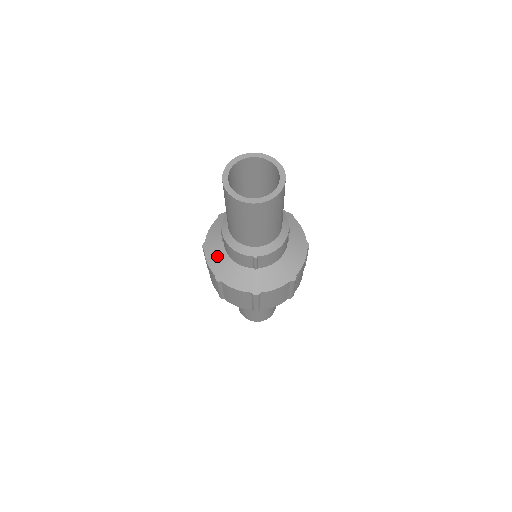
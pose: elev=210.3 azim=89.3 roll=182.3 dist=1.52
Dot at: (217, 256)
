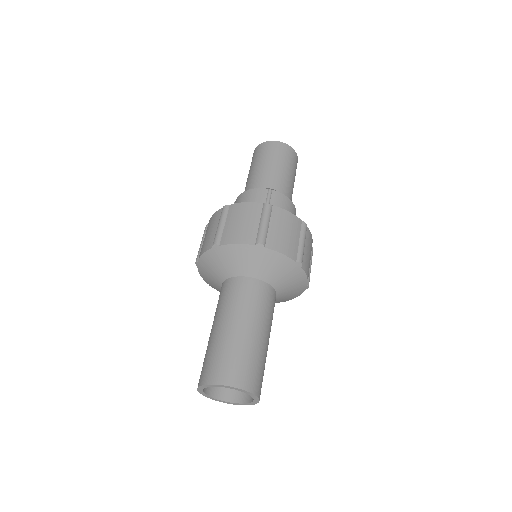
Dot at: occluded
